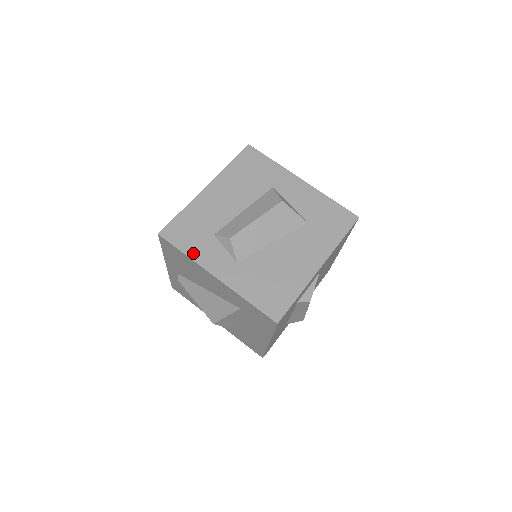
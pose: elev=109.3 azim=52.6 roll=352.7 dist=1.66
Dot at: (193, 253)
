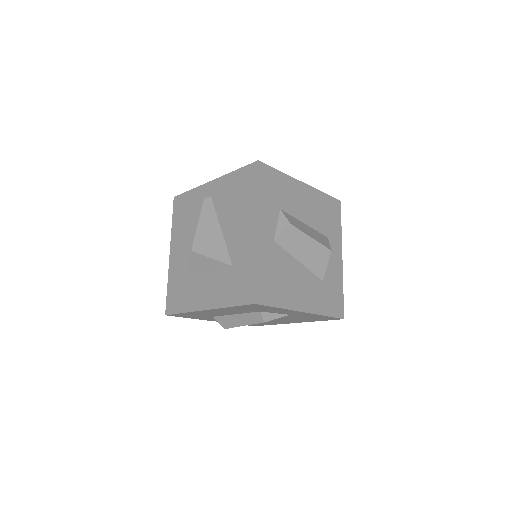
Dot at: (262, 199)
